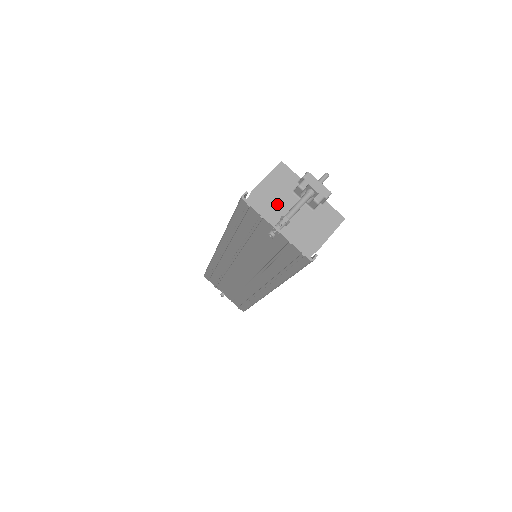
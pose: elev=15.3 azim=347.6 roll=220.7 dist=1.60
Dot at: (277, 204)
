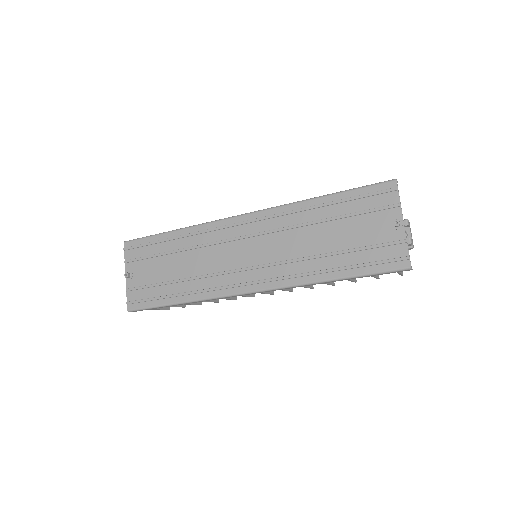
Dot at: occluded
